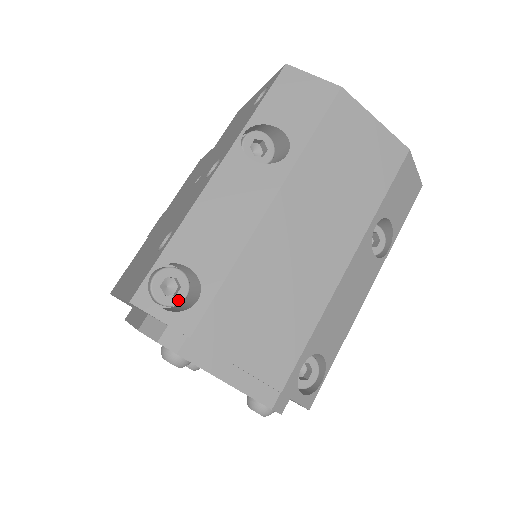
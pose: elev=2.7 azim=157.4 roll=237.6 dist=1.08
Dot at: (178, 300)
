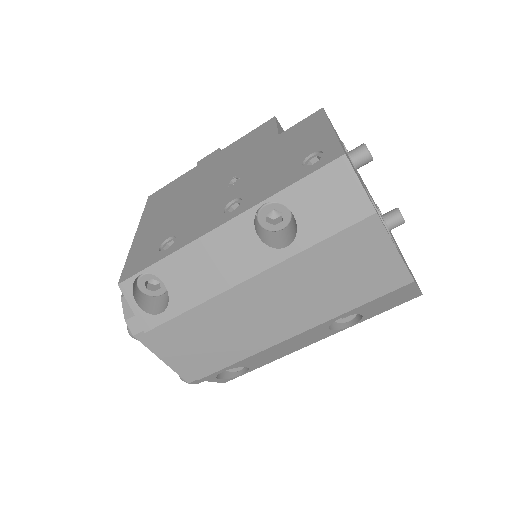
Dot at: (155, 294)
